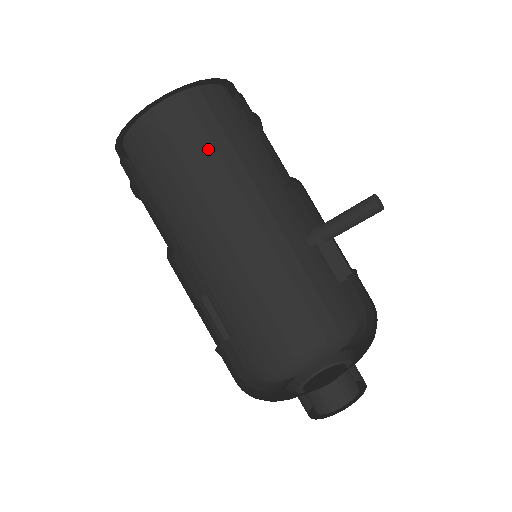
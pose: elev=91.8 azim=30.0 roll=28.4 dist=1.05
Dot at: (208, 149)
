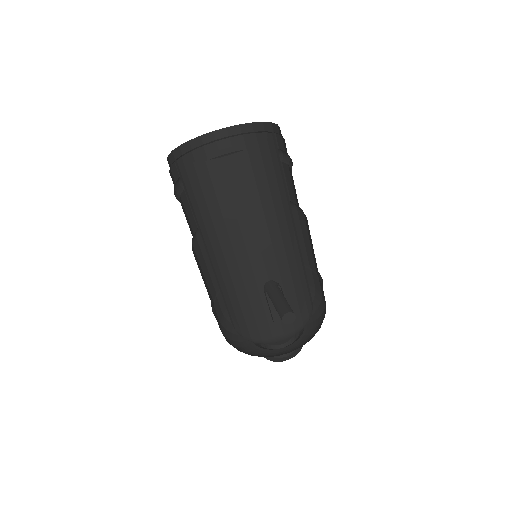
Dot at: (205, 209)
